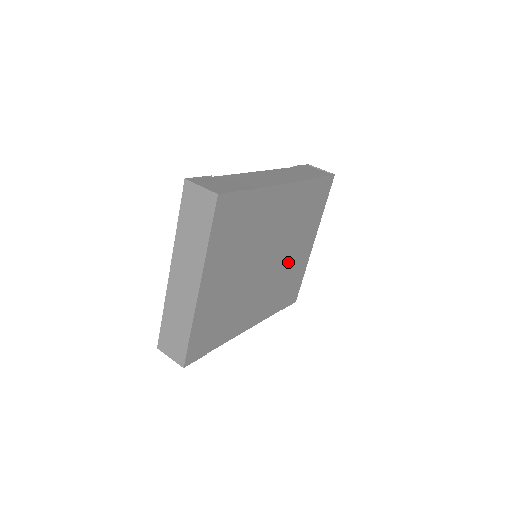
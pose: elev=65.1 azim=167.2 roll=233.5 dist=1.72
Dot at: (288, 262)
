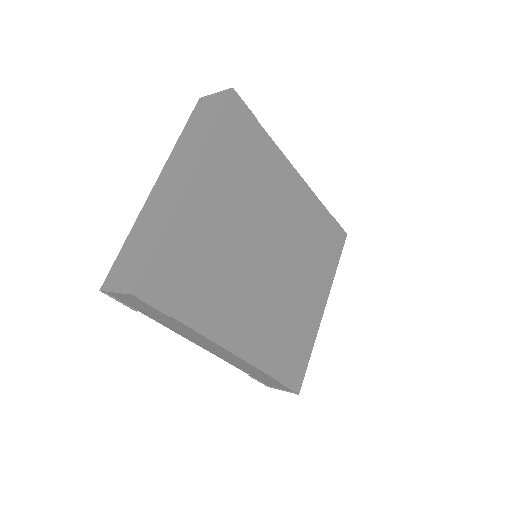
Dot at: (293, 297)
